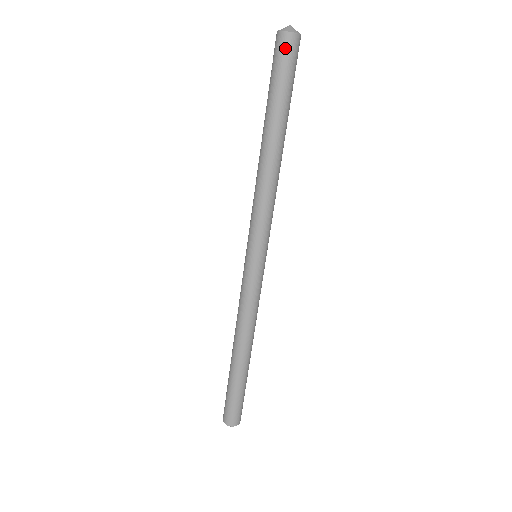
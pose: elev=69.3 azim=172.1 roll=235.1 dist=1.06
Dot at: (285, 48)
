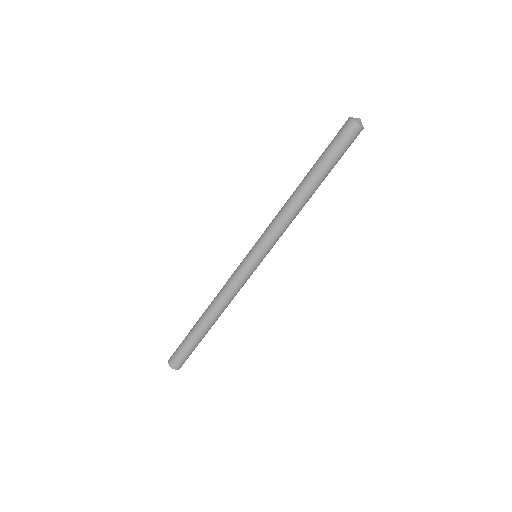
Dot at: (353, 134)
